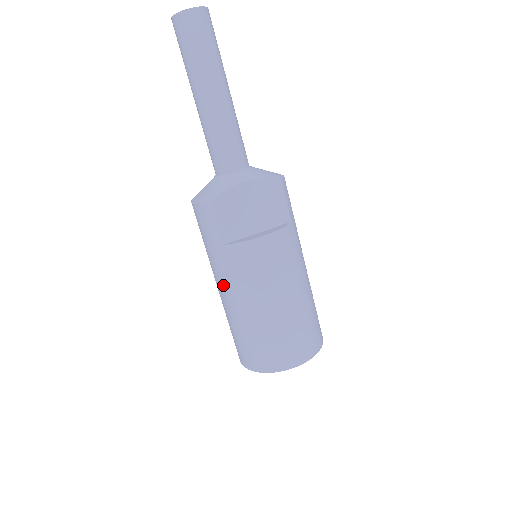
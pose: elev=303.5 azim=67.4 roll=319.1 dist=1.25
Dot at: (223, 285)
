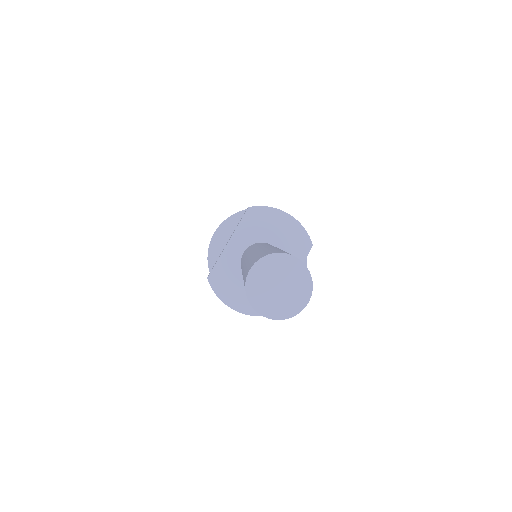
Dot at: occluded
